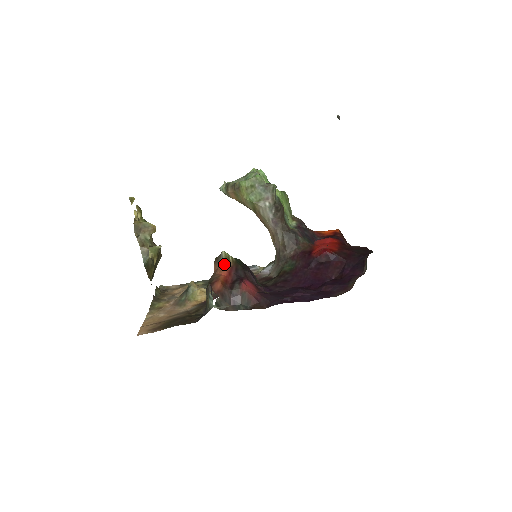
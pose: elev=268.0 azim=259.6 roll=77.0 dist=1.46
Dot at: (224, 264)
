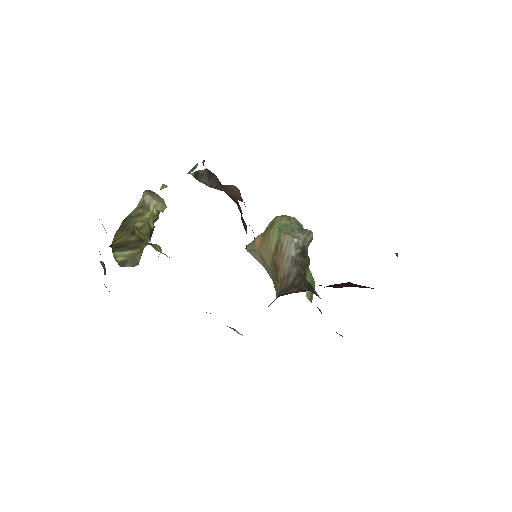
Dot at: occluded
